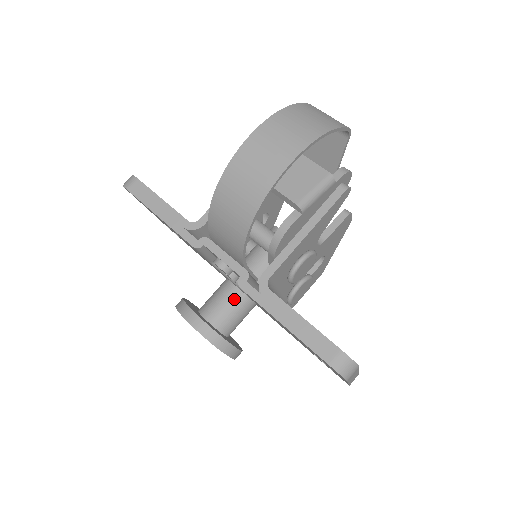
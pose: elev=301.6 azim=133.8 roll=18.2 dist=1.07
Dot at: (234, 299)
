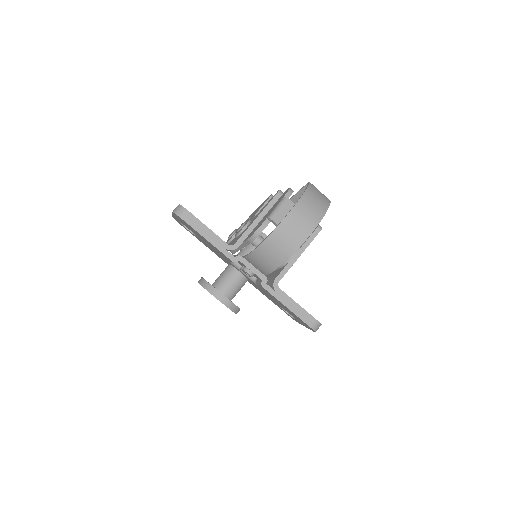
Dot at: (239, 280)
